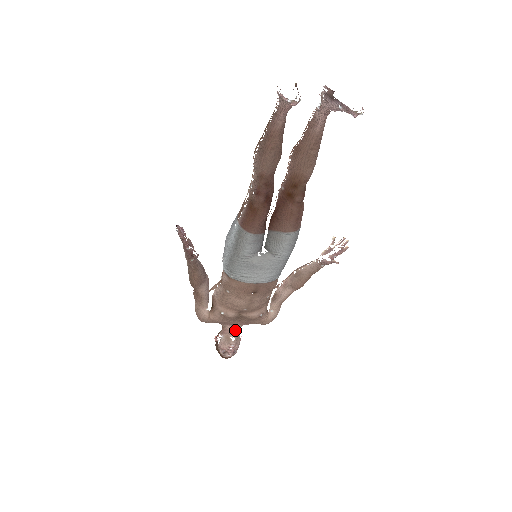
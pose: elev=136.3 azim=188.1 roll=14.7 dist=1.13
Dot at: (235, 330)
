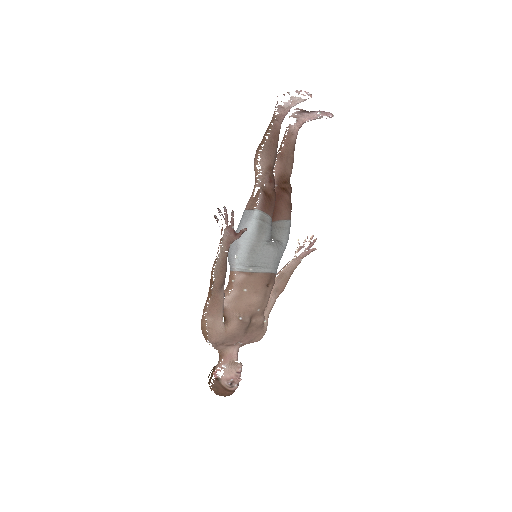
Dot at: (237, 353)
